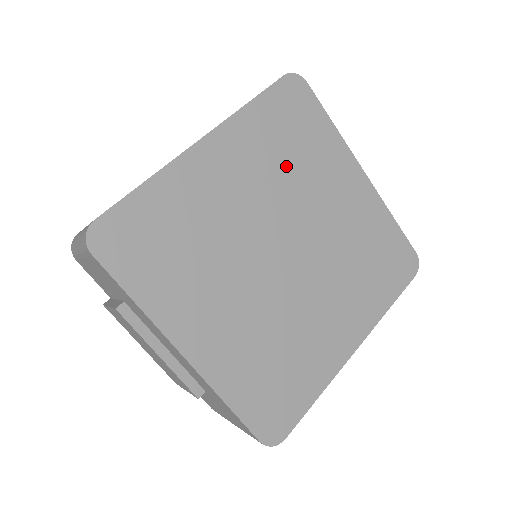
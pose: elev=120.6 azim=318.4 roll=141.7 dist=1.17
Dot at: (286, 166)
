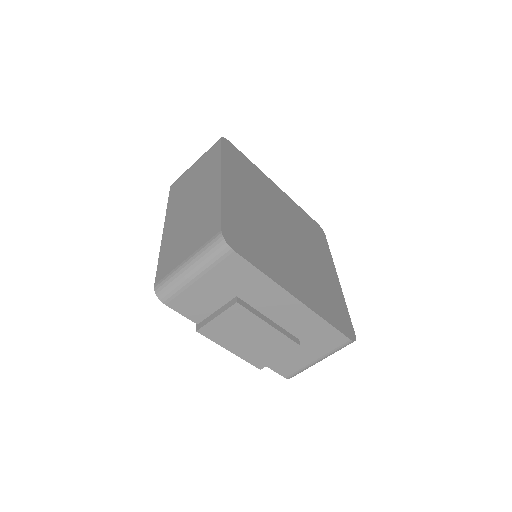
Dot at: (254, 187)
